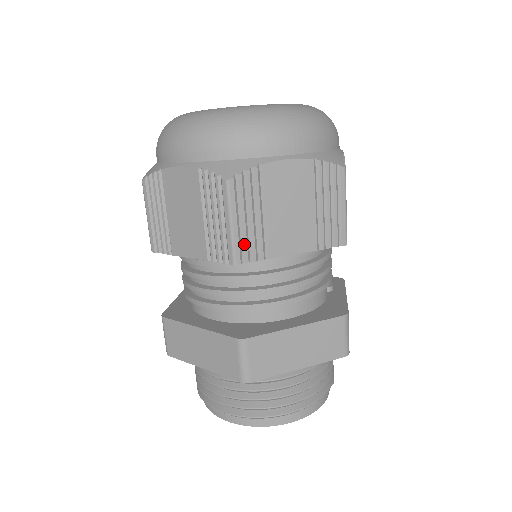
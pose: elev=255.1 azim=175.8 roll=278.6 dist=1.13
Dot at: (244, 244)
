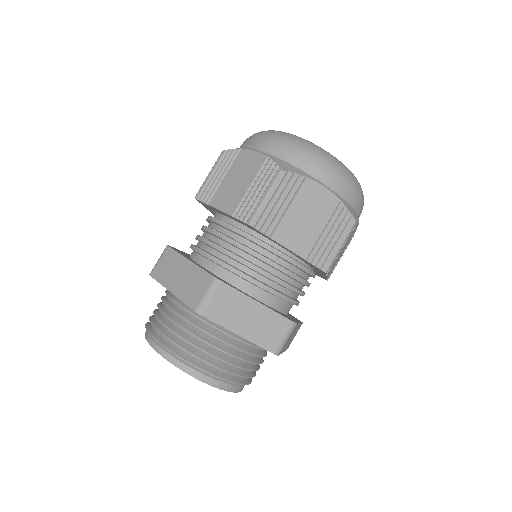
Dot at: (333, 262)
